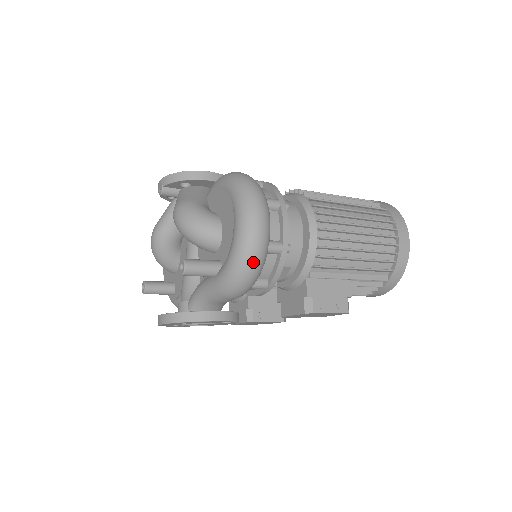
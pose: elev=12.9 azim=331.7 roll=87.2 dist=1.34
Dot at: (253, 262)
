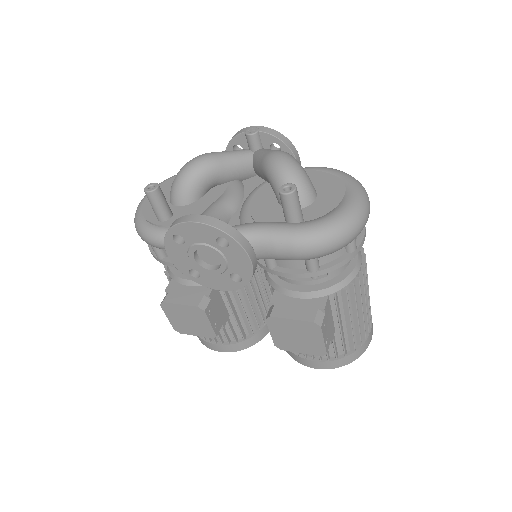
Dot at: (348, 236)
